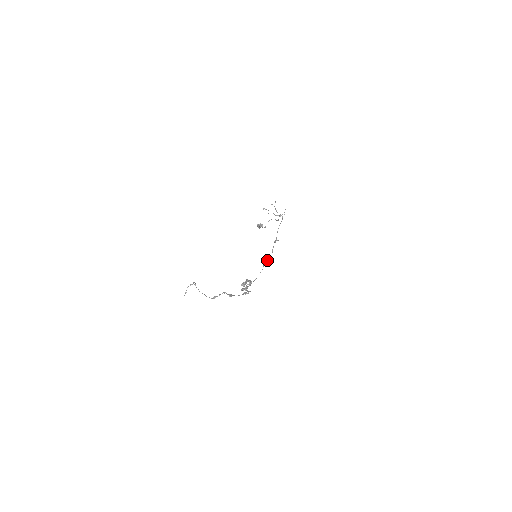
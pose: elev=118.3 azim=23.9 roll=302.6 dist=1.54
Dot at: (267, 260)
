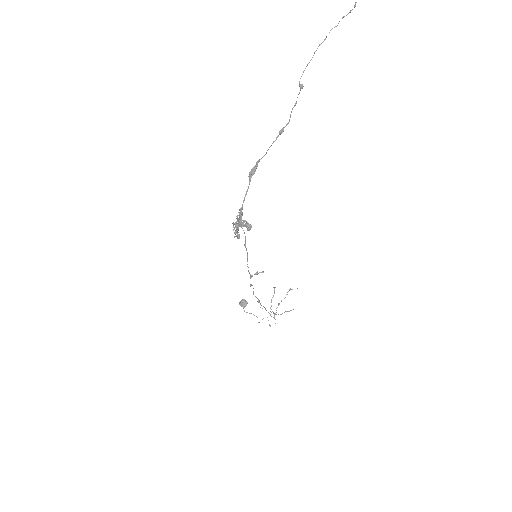
Dot at: occluded
